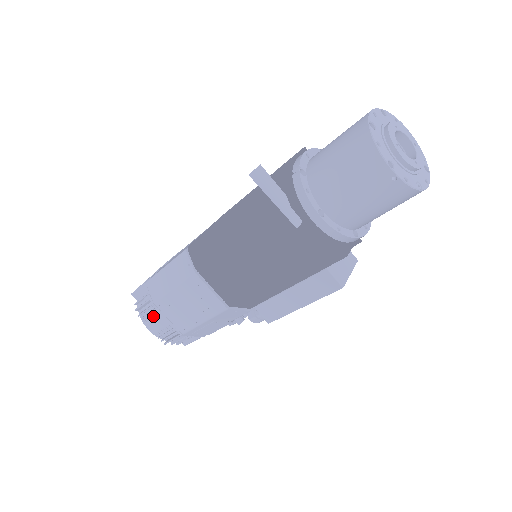
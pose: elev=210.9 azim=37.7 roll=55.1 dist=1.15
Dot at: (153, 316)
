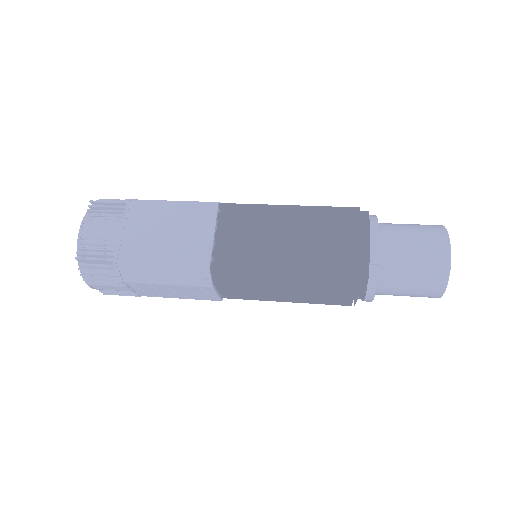
Dot at: (111, 285)
